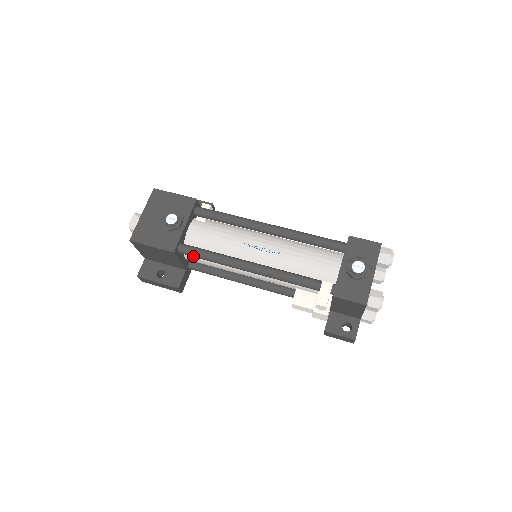
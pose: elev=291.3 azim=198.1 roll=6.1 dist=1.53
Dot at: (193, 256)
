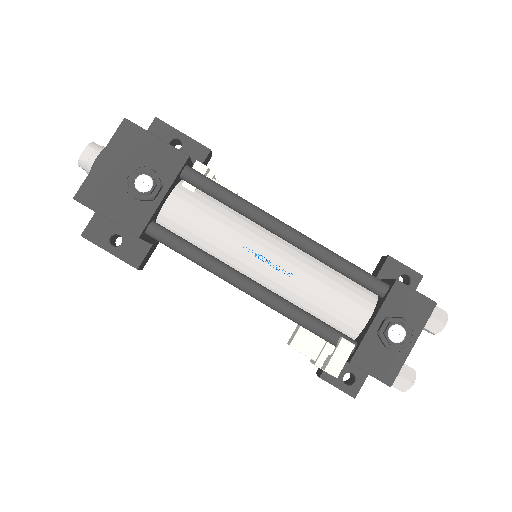
Dot at: occluded
